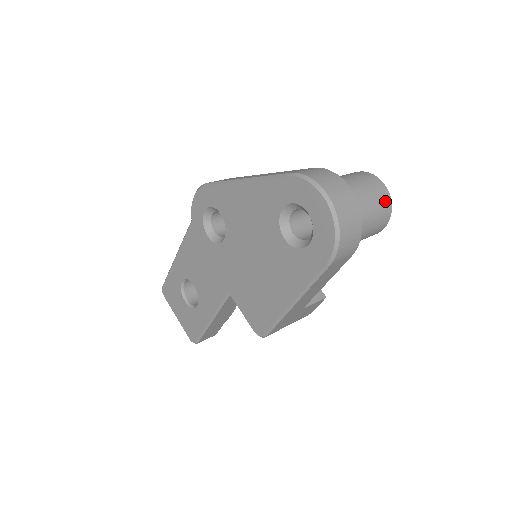
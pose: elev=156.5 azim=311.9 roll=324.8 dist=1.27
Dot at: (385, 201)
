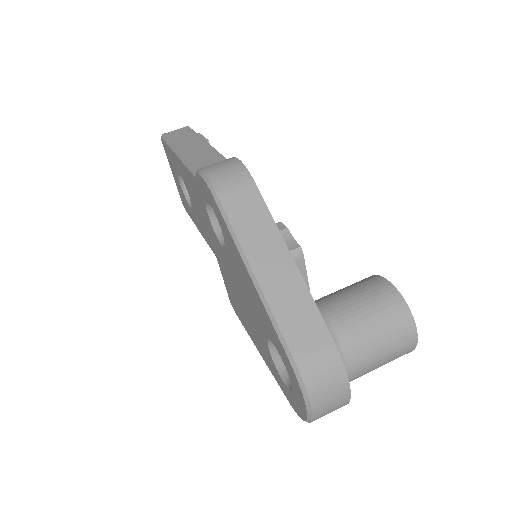
Dot at: occluded
